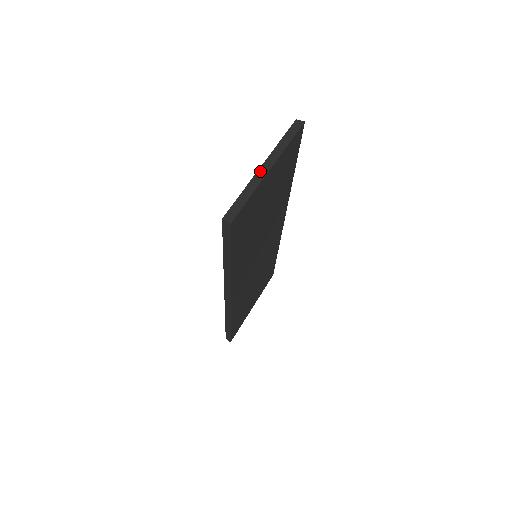
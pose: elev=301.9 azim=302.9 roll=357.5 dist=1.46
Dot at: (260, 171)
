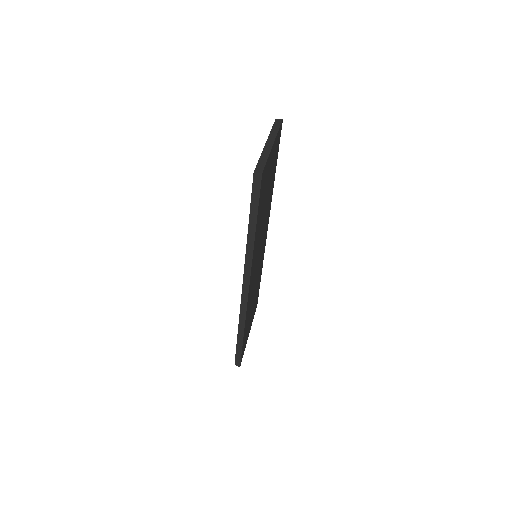
Dot at: (266, 146)
